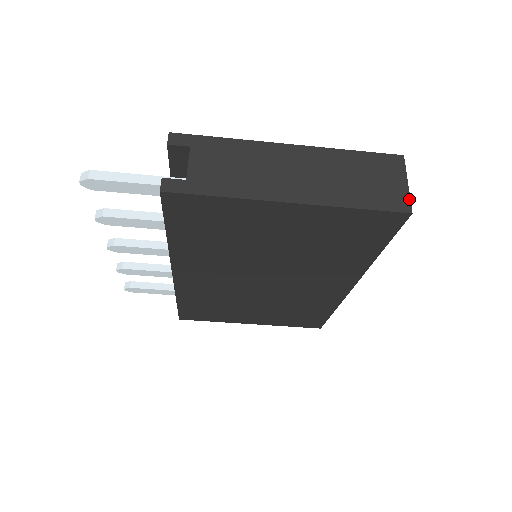
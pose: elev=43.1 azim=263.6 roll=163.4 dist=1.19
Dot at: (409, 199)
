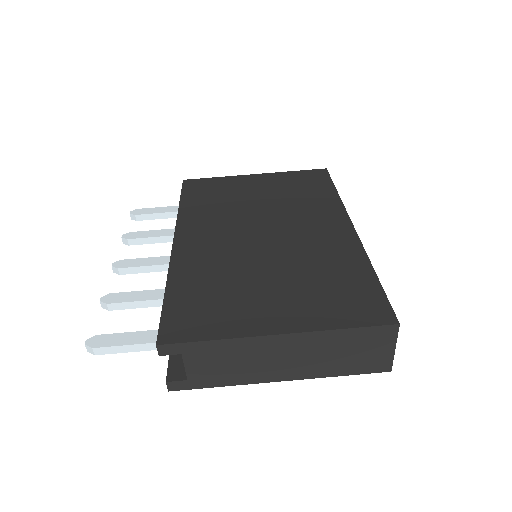
Dot at: occluded
